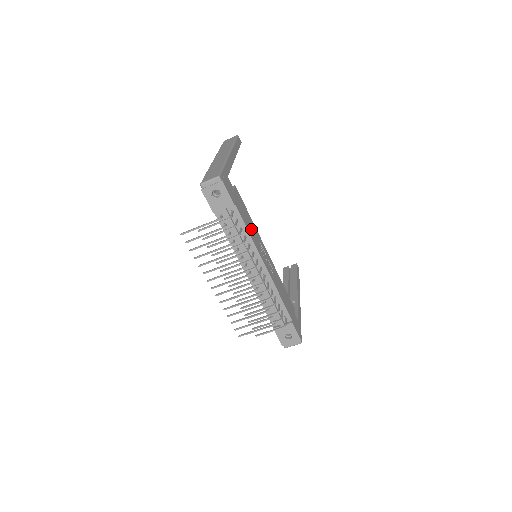
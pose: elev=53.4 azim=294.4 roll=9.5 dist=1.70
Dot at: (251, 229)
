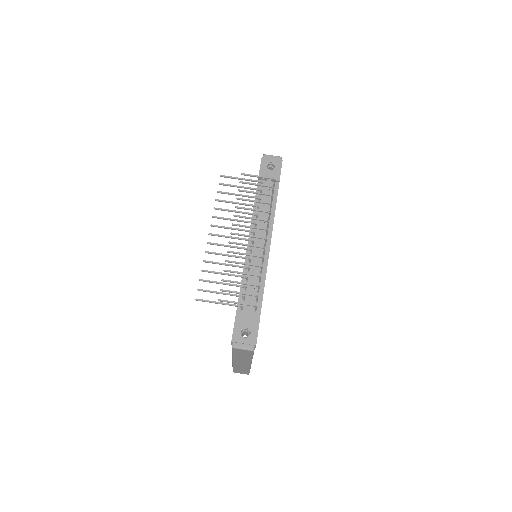
Dot at: occluded
